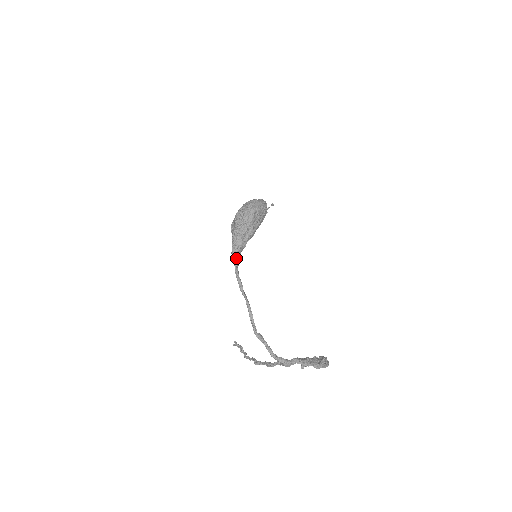
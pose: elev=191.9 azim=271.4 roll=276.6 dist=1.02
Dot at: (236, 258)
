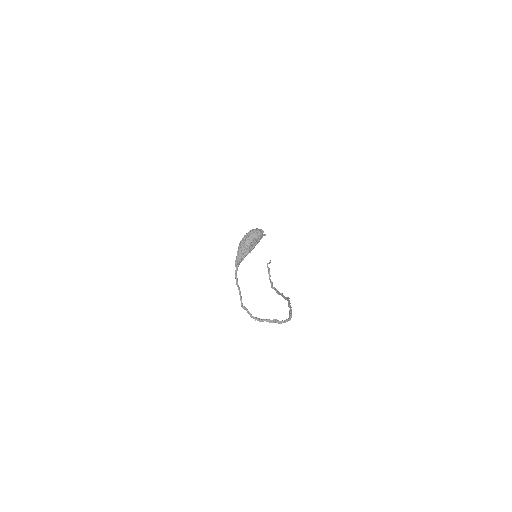
Dot at: (237, 266)
